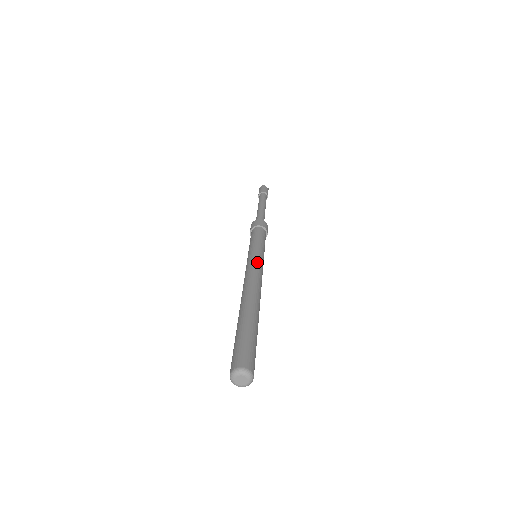
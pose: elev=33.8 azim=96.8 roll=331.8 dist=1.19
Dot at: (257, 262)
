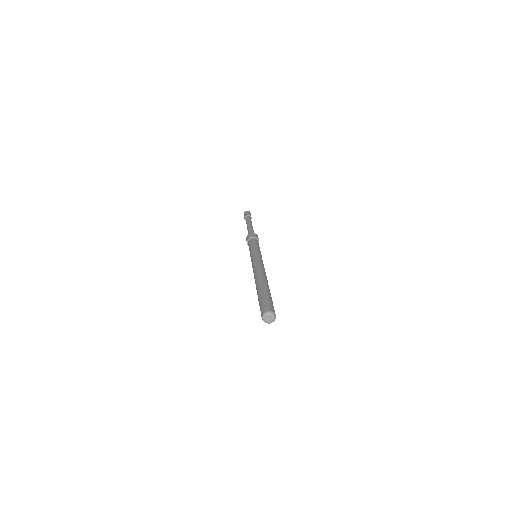
Dot at: (257, 258)
